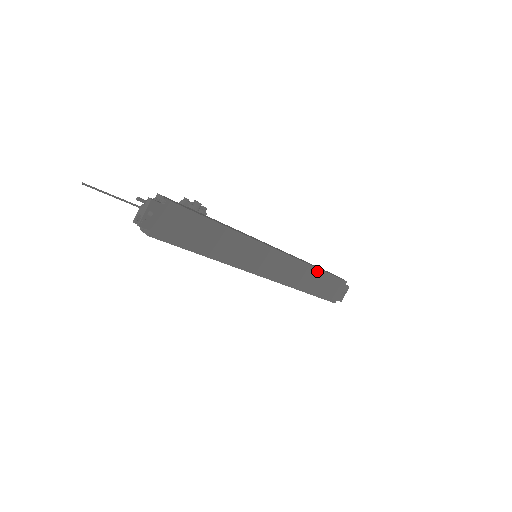
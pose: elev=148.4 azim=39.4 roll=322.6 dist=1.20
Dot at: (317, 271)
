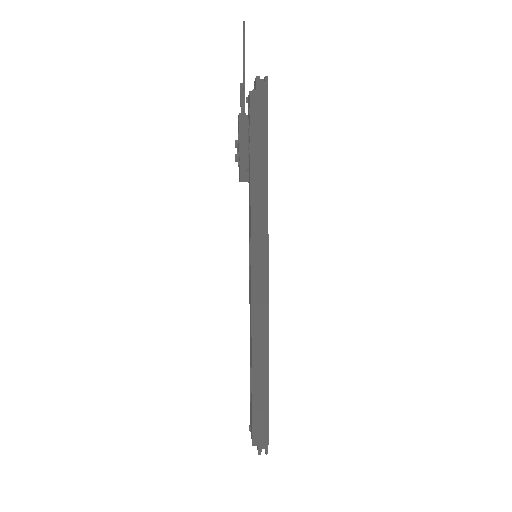
Dot at: occluded
